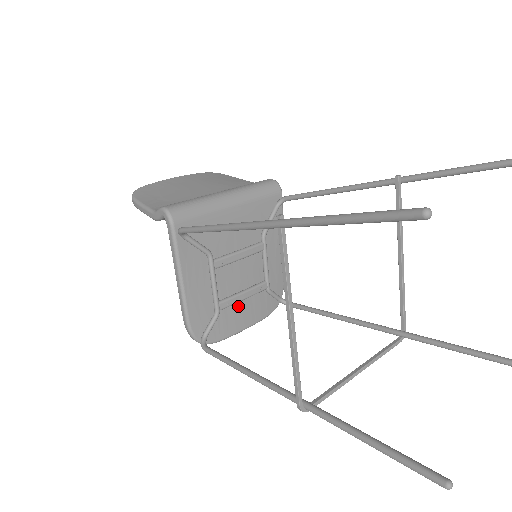
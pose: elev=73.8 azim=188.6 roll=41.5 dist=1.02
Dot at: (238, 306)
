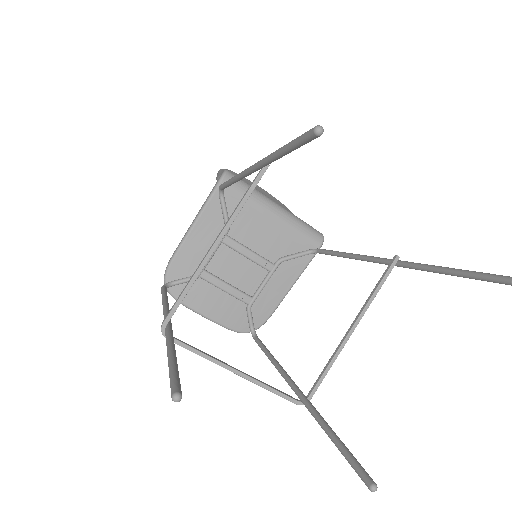
Dot at: (216, 292)
